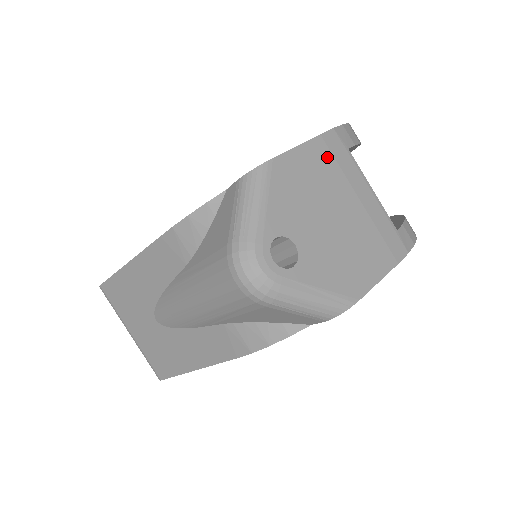
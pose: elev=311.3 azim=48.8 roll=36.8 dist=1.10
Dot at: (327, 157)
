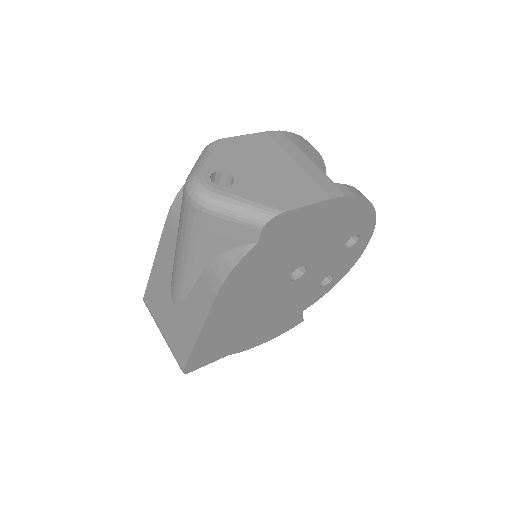
Dot at: (270, 141)
